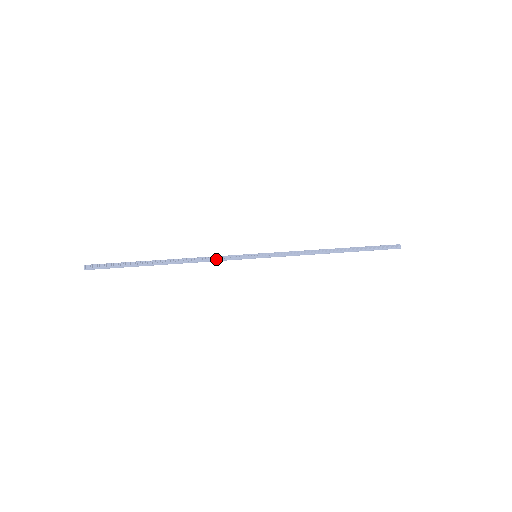
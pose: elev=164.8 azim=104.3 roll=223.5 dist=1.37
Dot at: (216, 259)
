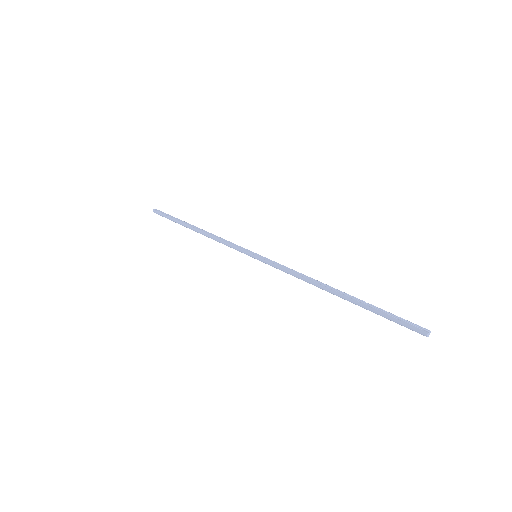
Dot at: (225, 241)
